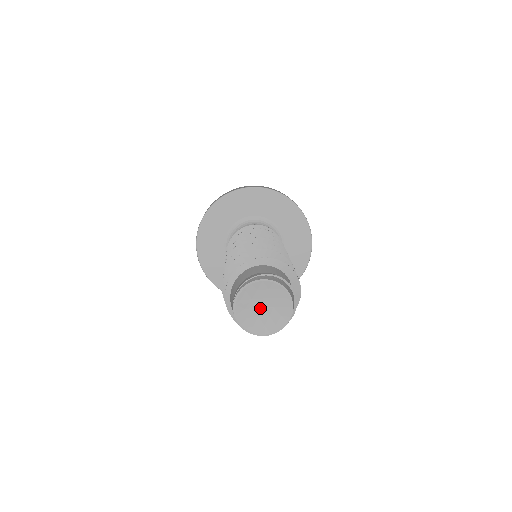
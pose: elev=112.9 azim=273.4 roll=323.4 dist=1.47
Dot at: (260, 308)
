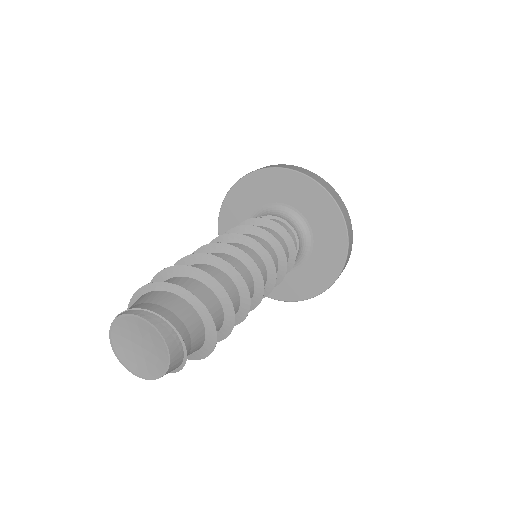
Dot at: (137, 345)
